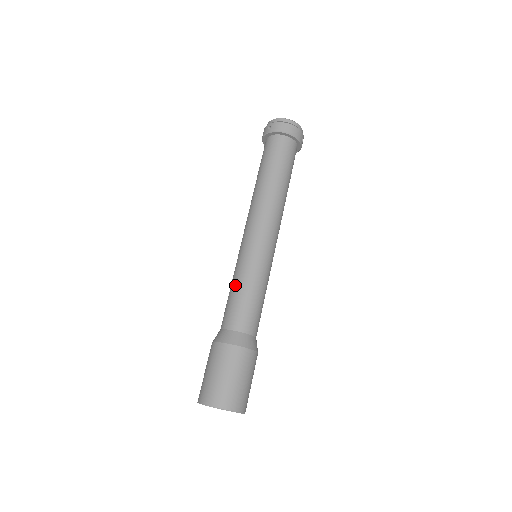
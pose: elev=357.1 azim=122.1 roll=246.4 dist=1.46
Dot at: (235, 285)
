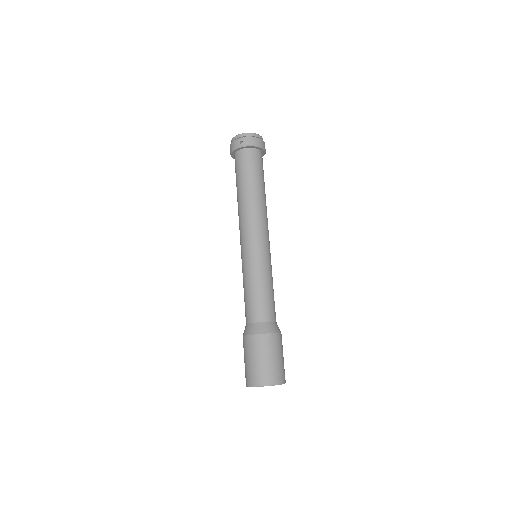
Dot at: (253, 285)
